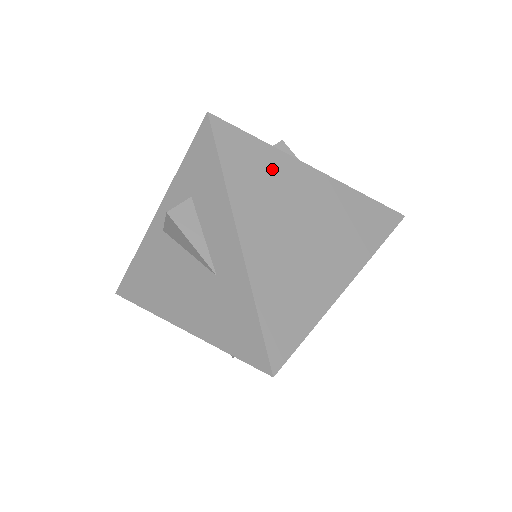
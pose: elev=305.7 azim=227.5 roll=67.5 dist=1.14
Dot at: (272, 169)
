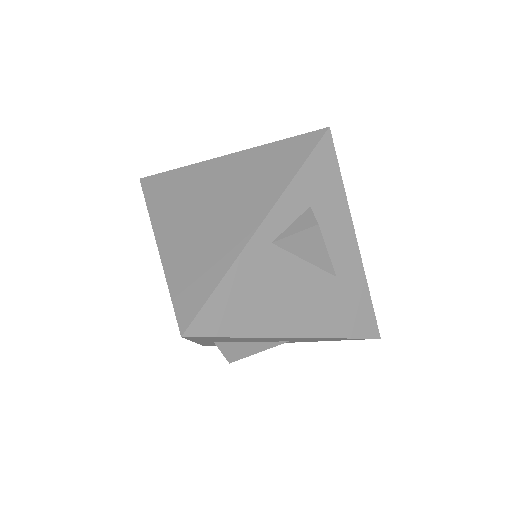
Dot at: occluded
